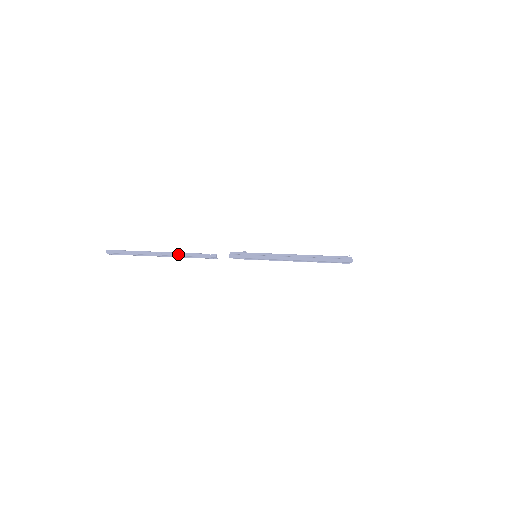
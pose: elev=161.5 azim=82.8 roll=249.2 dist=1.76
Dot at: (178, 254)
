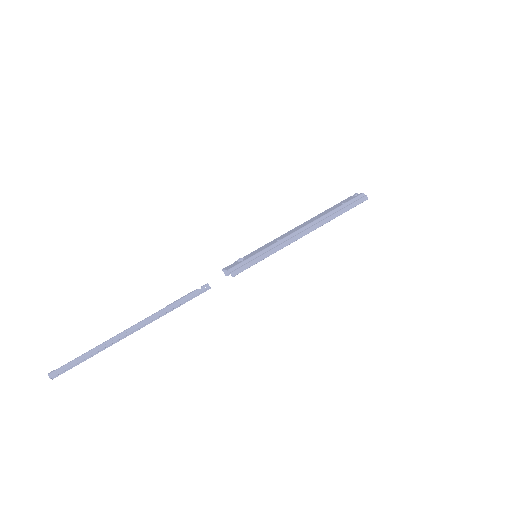
Dot at: (158, 314)
